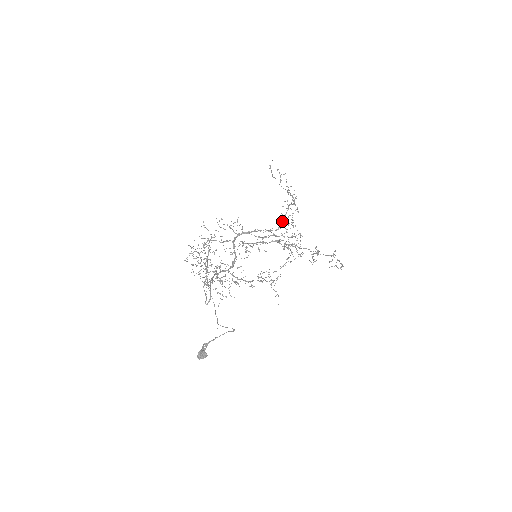
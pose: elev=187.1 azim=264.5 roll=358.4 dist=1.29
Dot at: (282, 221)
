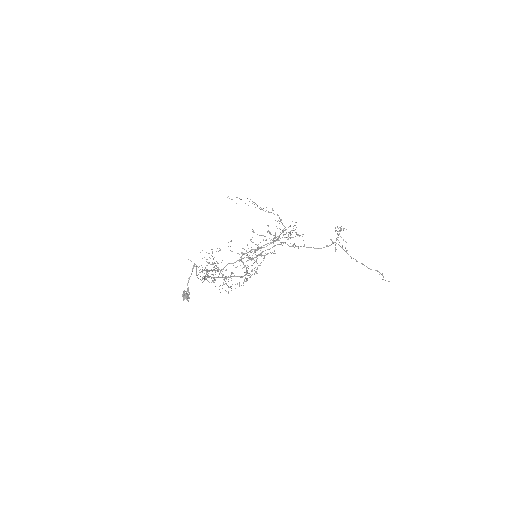
Dot at: (280, 234)
